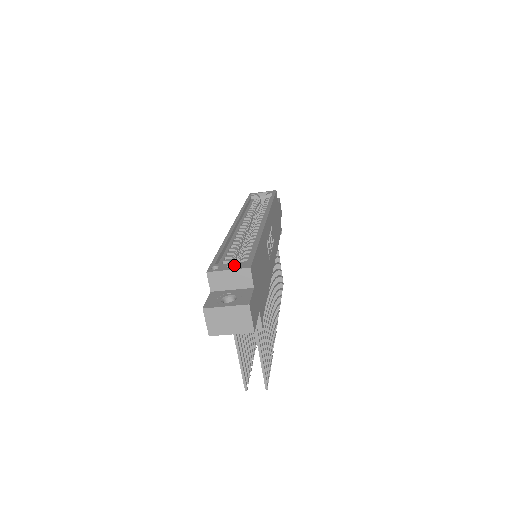
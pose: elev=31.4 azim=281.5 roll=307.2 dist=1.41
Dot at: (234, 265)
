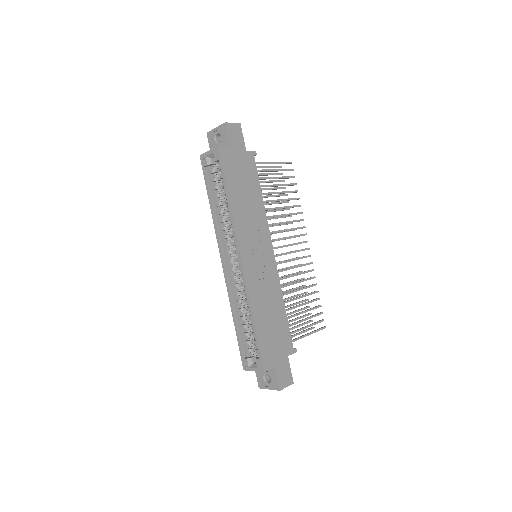
Dot at: (252, 339)
